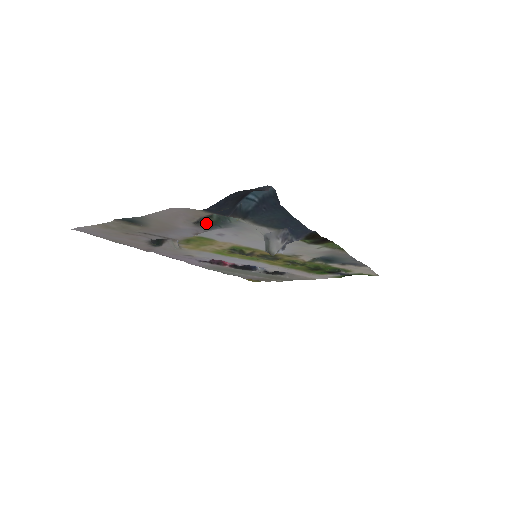
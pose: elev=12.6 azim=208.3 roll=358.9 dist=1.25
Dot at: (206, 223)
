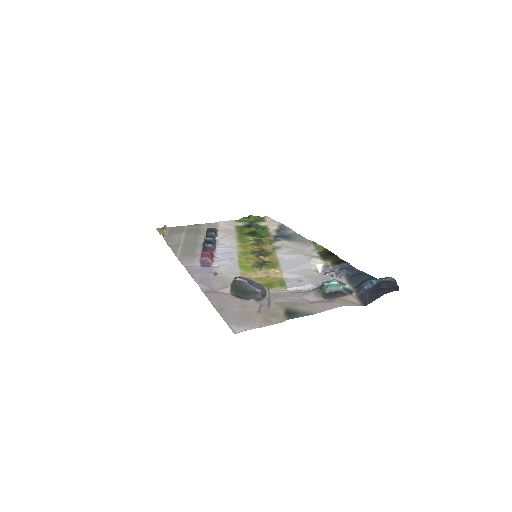
Dot at: (320, 290)
